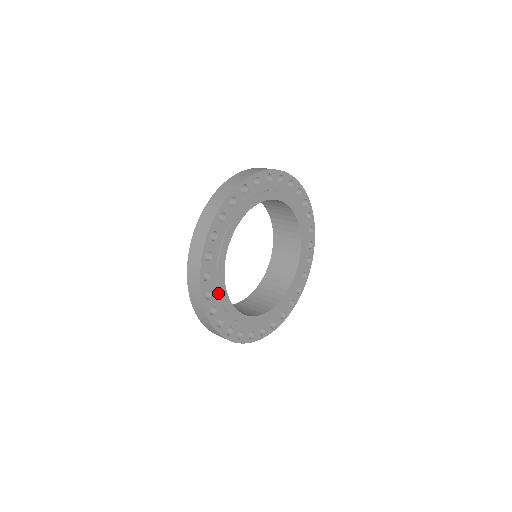
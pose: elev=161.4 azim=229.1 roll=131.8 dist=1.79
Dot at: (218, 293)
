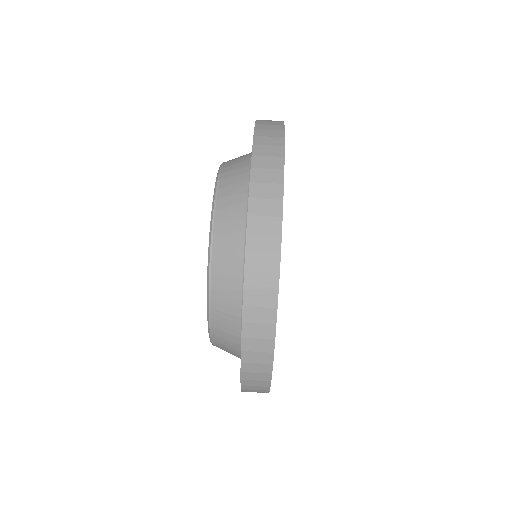
Dot at: occluded
